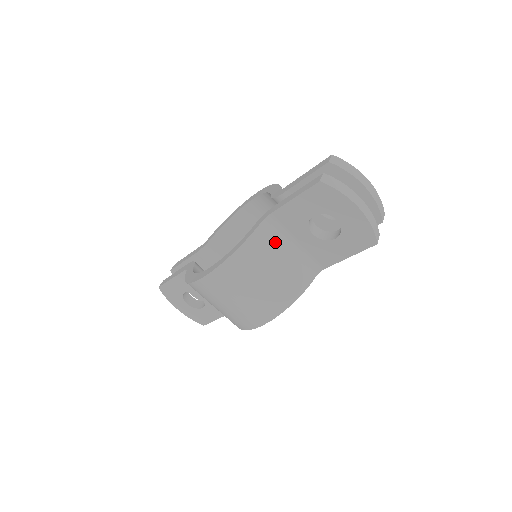
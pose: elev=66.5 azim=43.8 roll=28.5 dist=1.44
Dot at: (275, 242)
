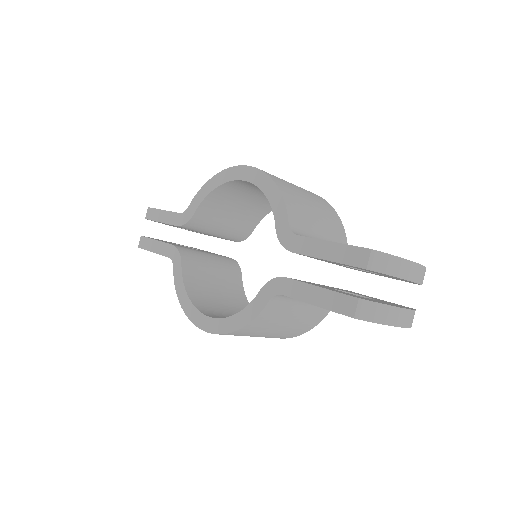
Dot at: (287, 307)
